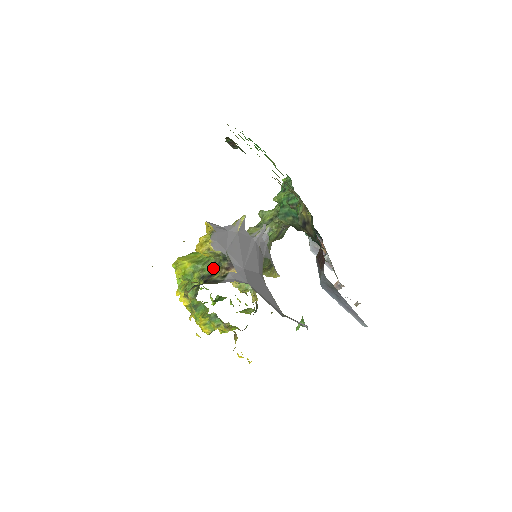
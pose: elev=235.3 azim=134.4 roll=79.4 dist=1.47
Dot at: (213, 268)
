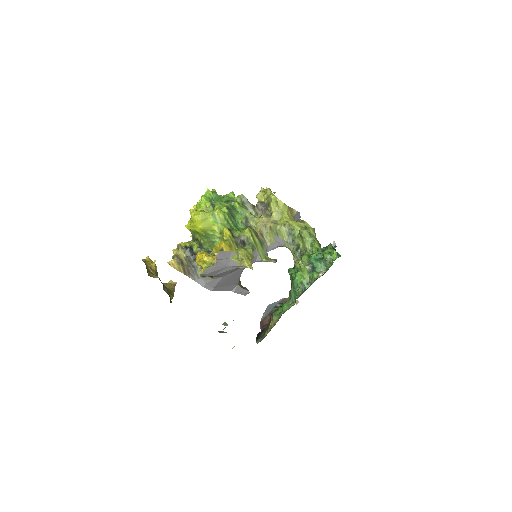
Dot at: (210, 251)
